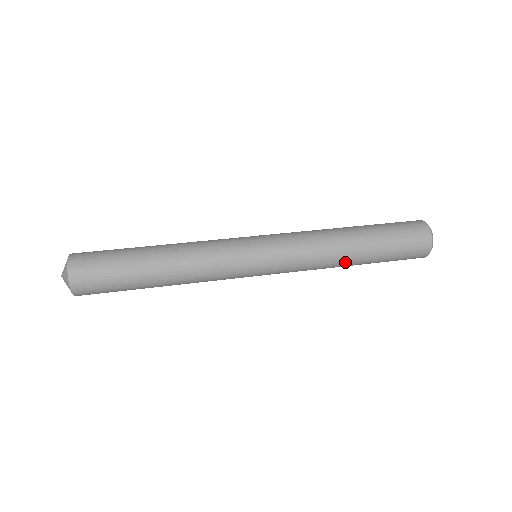
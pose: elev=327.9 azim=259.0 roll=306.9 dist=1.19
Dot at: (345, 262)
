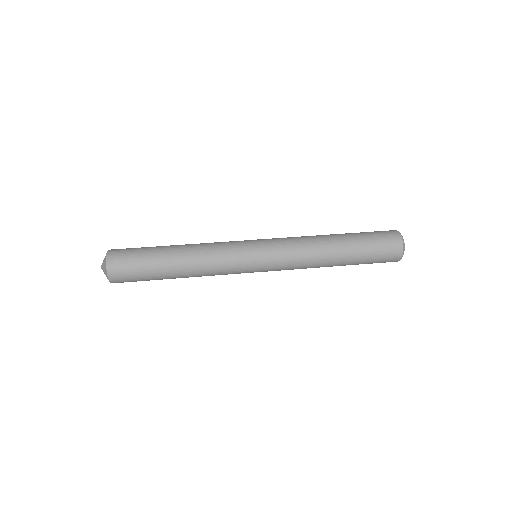
Dot at: occluded
